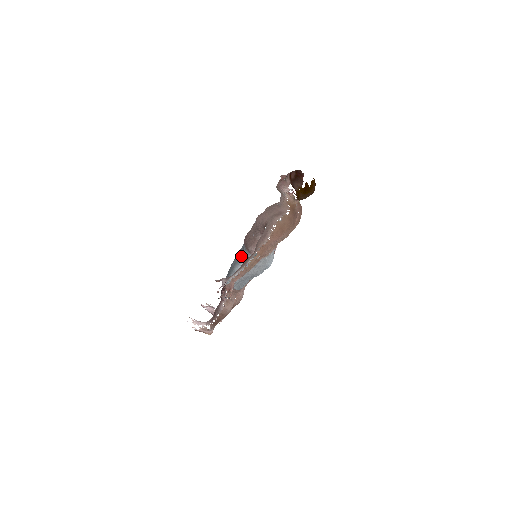
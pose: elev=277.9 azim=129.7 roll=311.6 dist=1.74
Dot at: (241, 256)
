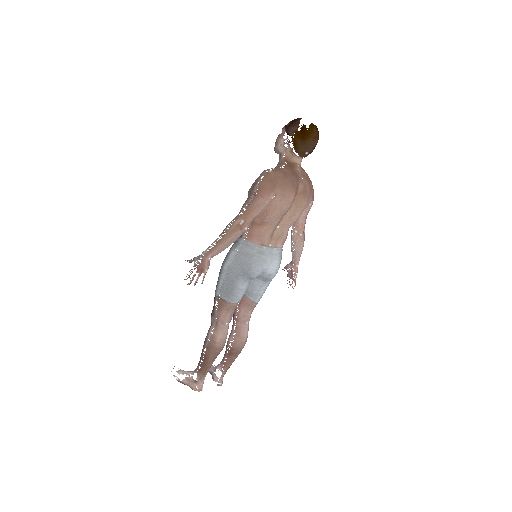
Dot at: (232, 246)
